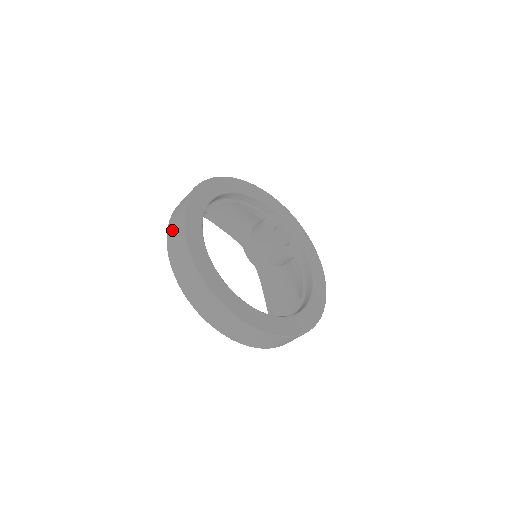
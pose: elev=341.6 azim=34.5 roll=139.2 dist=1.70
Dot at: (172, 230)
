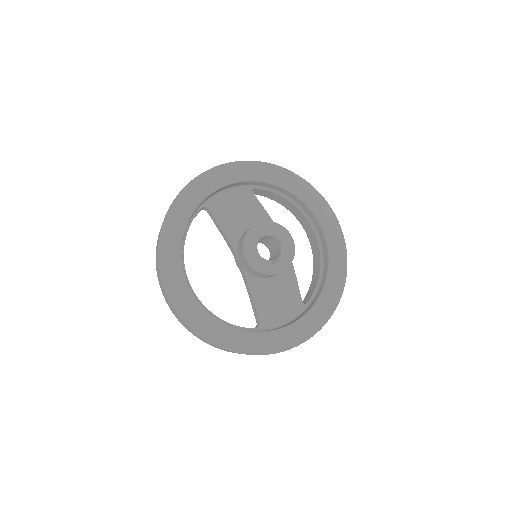
Dot at: occluded
